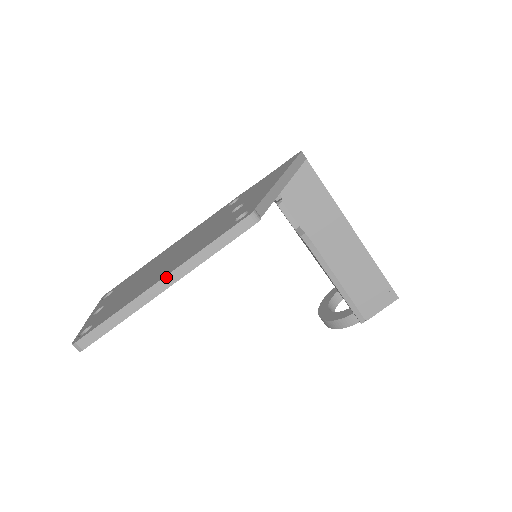
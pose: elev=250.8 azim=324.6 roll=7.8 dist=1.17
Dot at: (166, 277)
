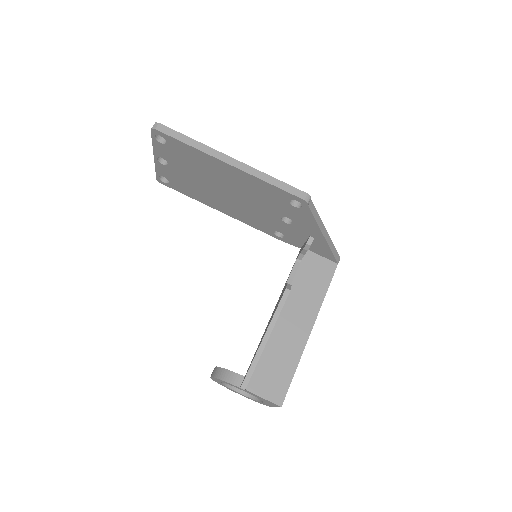
Dot at: (237, 161)
